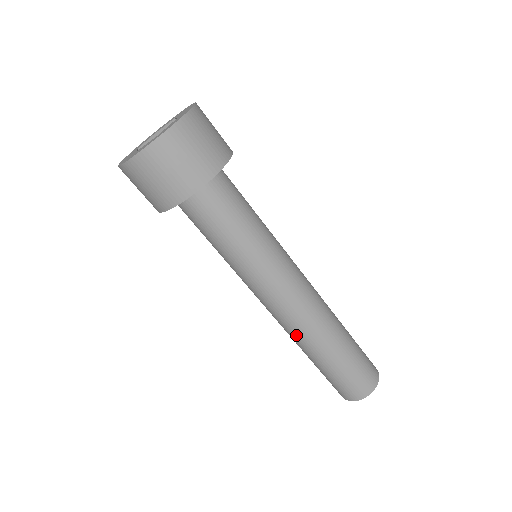
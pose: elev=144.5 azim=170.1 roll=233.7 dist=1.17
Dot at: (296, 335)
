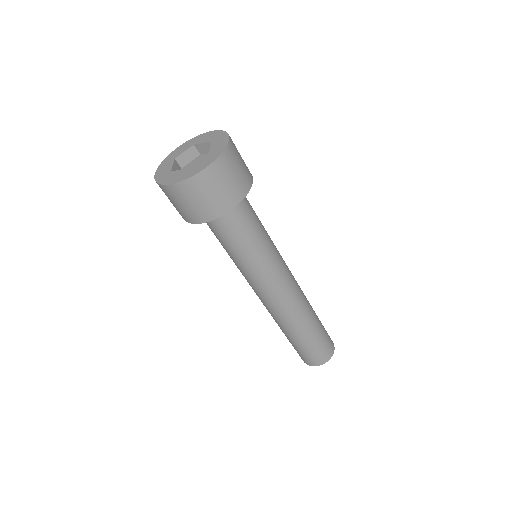
Dot at: (273, 316)
